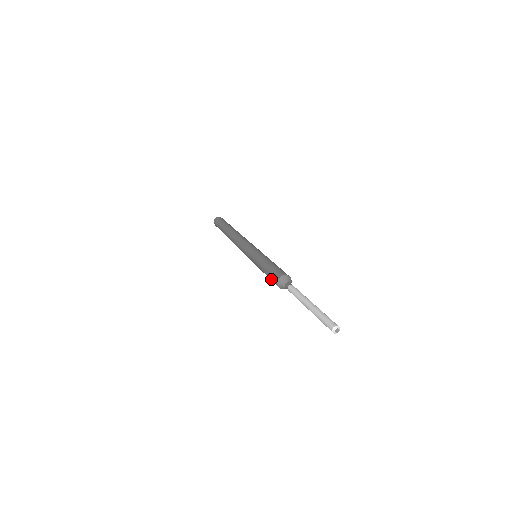
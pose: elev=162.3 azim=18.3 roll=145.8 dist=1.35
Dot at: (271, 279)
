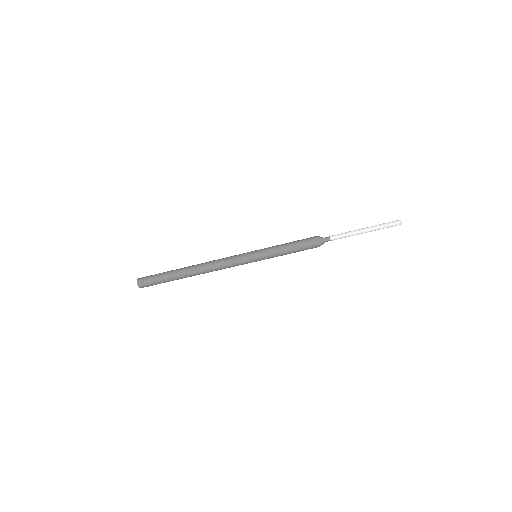
Dot at: (305, 245)
